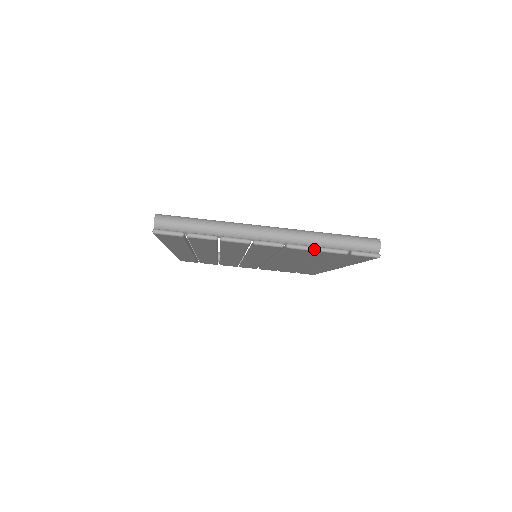
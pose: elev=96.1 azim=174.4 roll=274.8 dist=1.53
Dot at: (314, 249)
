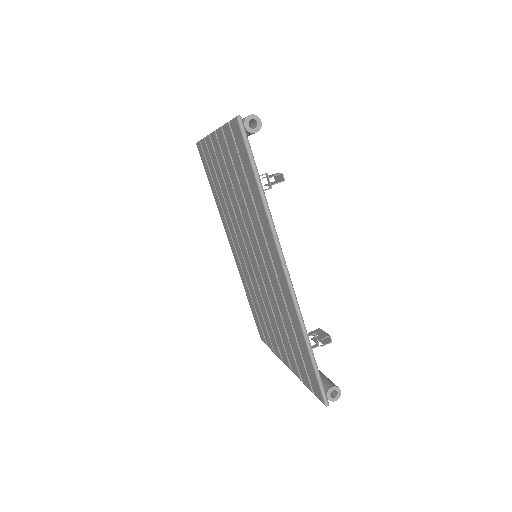
Dot at: occluded
